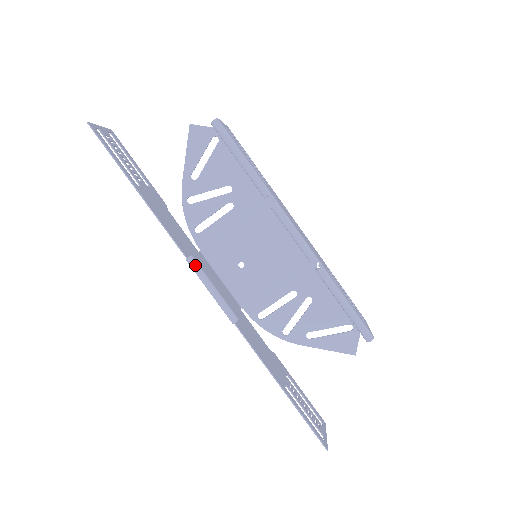
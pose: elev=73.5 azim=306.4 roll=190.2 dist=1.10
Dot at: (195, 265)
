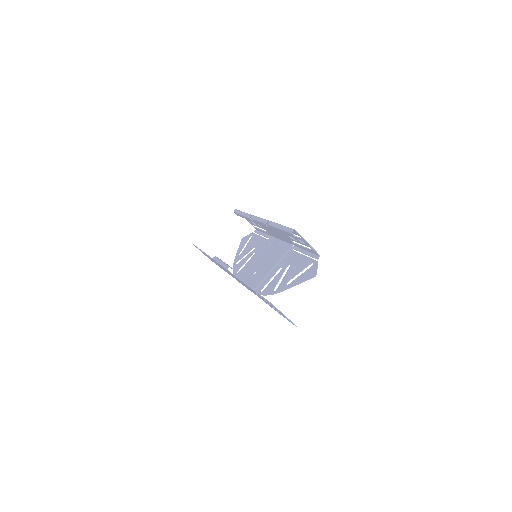
Dot at: (216, 258)
